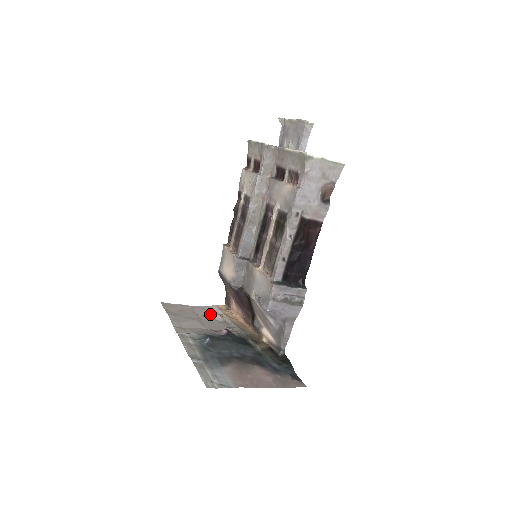
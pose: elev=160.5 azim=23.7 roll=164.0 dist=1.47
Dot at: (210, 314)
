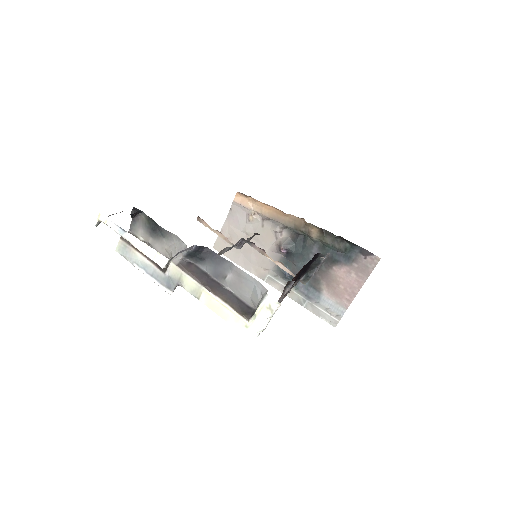
Dot at: (245, 219)
